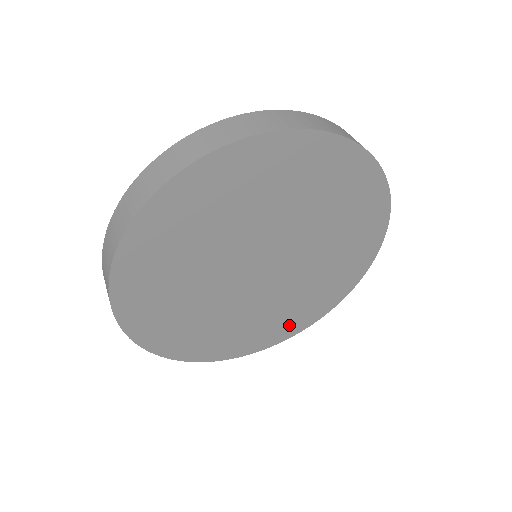
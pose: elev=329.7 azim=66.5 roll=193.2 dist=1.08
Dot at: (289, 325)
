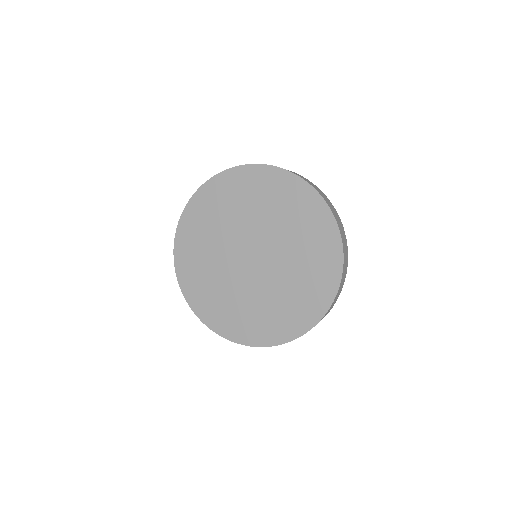
Dot at: (272, 329)
